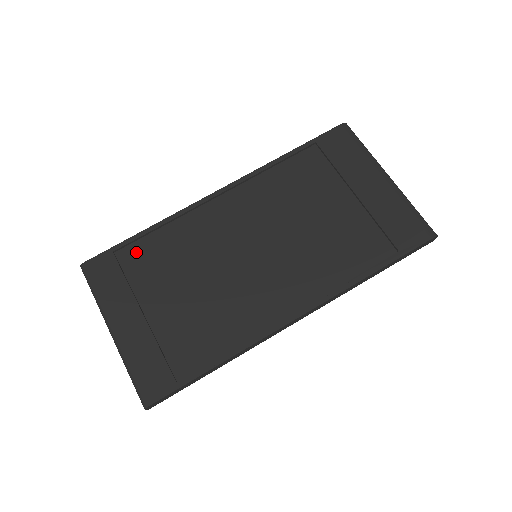
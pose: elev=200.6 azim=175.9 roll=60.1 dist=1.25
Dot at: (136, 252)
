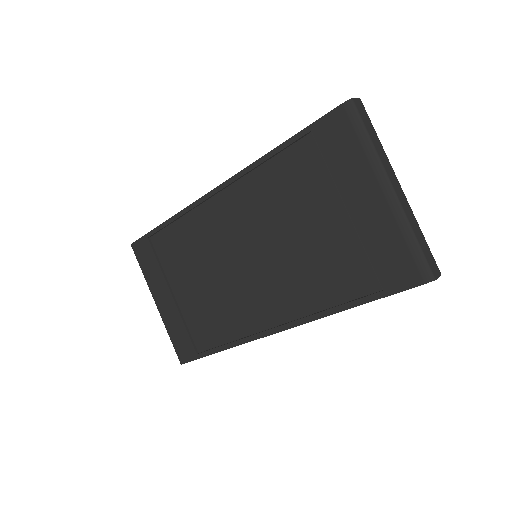
Dot at: (163, 240)
